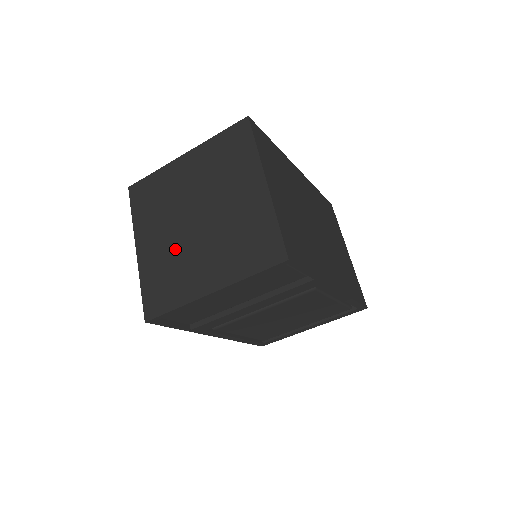
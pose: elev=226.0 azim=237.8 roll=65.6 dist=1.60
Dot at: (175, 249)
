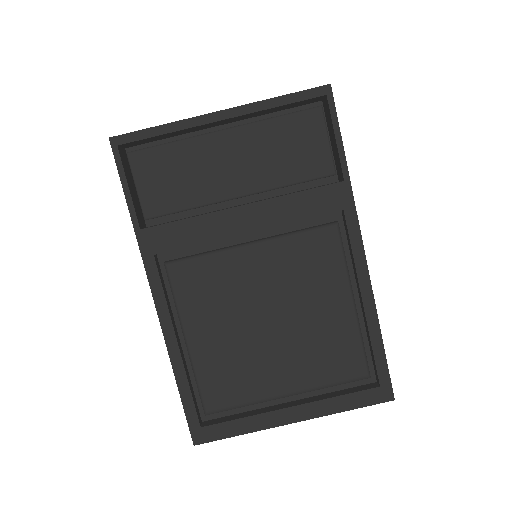
Dot at: occluded
